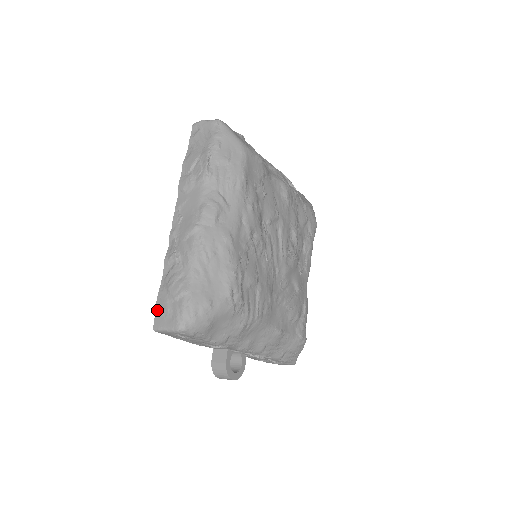
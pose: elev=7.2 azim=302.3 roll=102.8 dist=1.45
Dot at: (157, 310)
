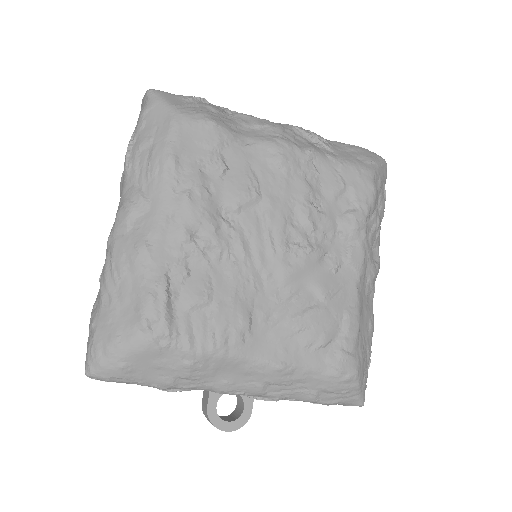
Dot at: occluded
